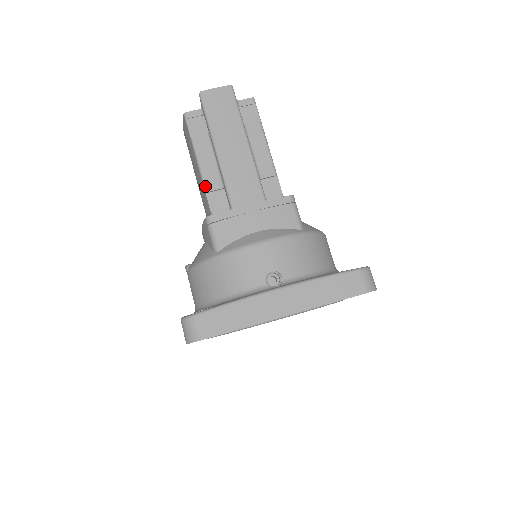
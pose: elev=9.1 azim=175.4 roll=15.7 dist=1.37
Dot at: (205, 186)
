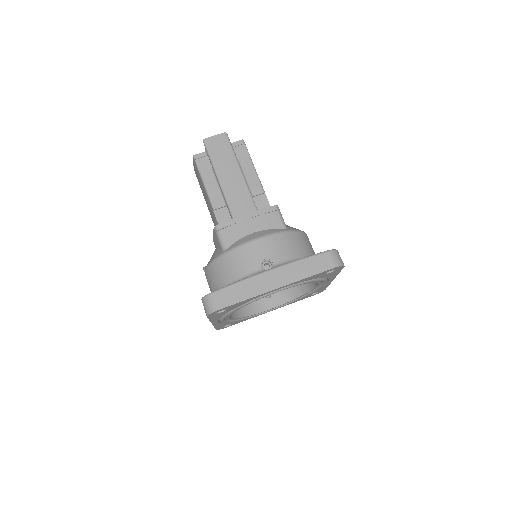
Dot at: (212, 205)
